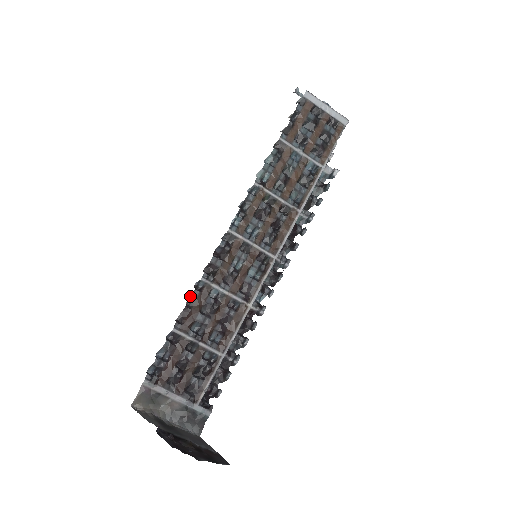
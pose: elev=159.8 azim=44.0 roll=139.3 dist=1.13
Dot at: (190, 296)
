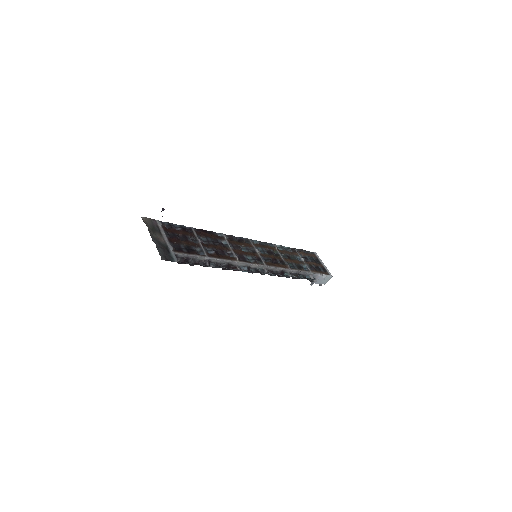
Dot at: (211, 231)
